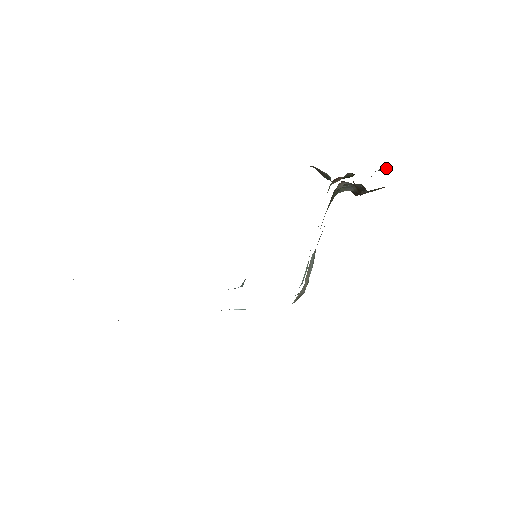
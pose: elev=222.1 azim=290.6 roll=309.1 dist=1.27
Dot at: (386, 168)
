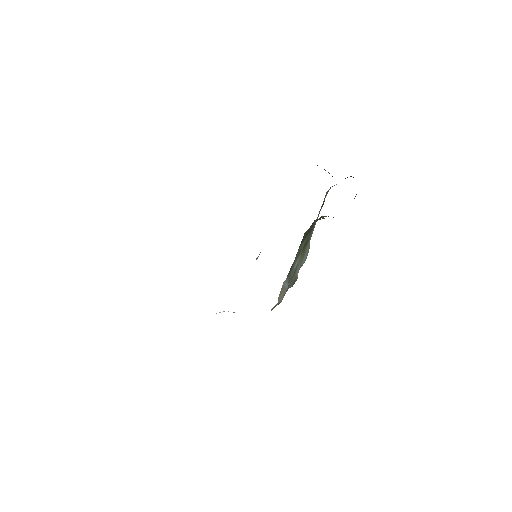
Dot at: occluded
